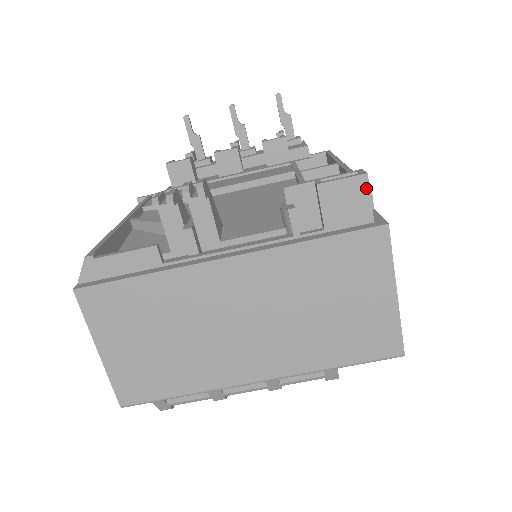
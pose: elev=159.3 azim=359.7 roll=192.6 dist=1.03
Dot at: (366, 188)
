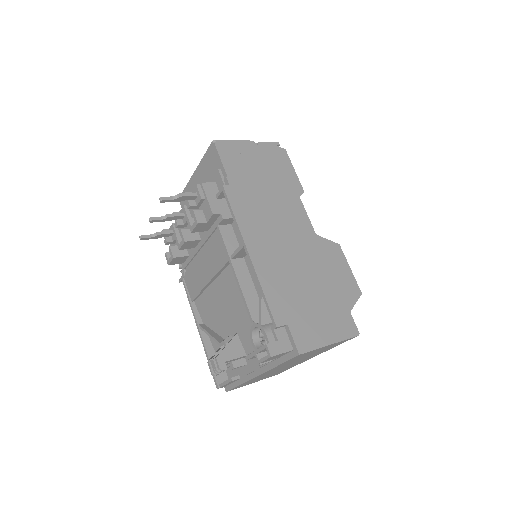
Dot at: (276, 355)
